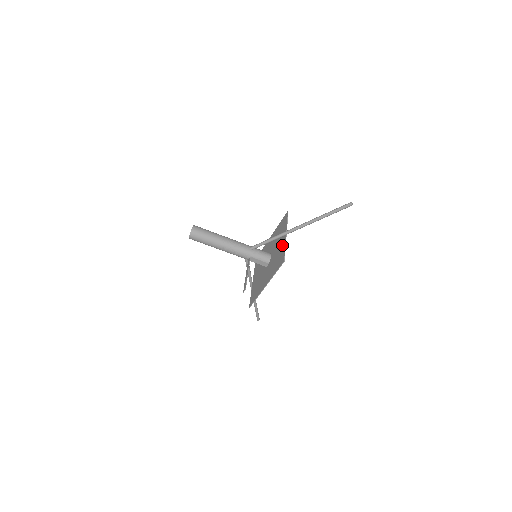
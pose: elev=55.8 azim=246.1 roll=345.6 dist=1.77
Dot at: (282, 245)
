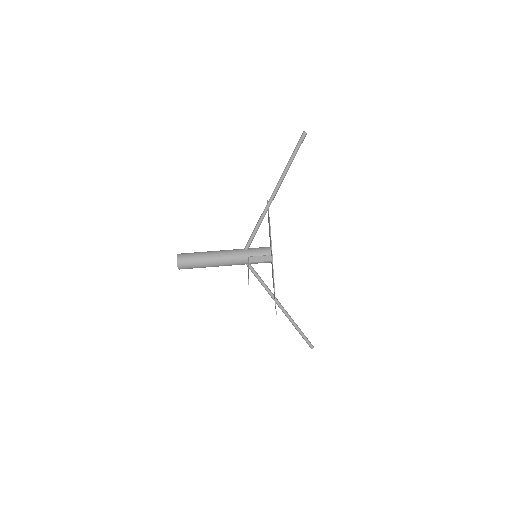
Dot at: occluded
